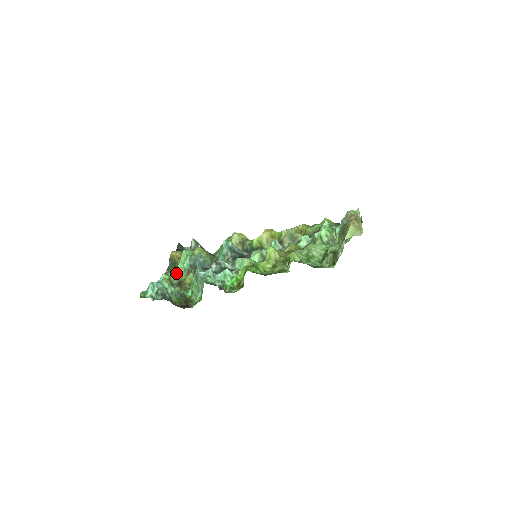
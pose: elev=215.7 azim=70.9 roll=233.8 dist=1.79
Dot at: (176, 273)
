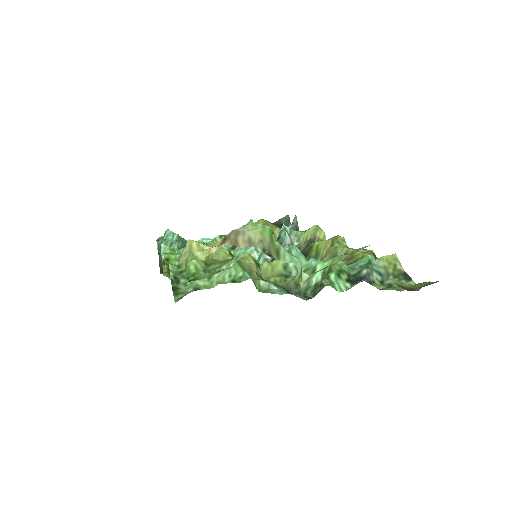
Dot at: occluded
